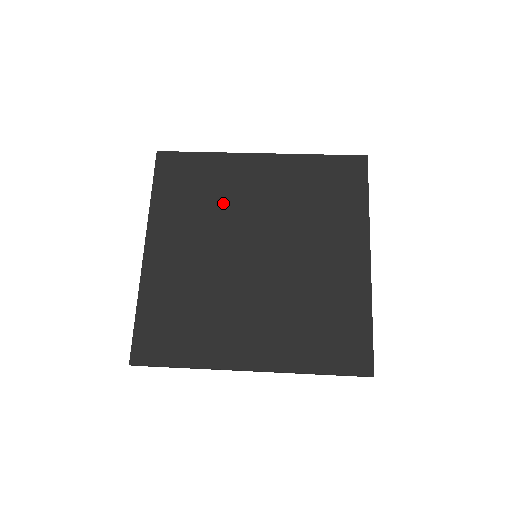
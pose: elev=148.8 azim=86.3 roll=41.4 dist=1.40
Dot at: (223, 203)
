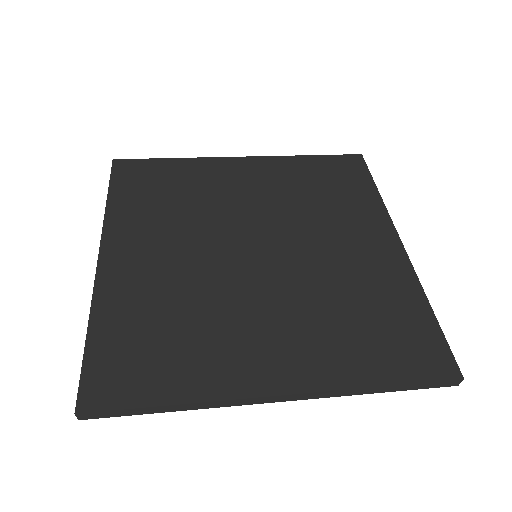
Dot at: (204, 202)
